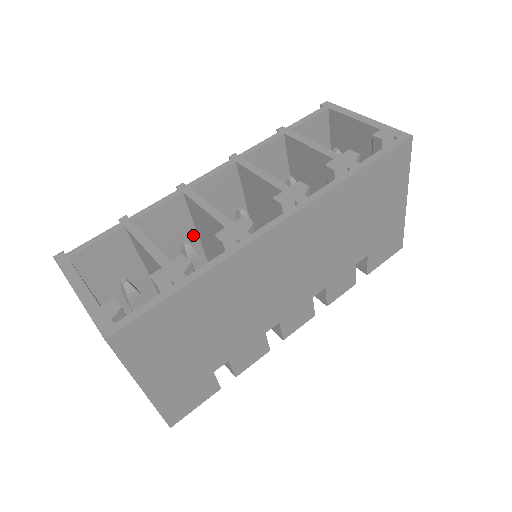
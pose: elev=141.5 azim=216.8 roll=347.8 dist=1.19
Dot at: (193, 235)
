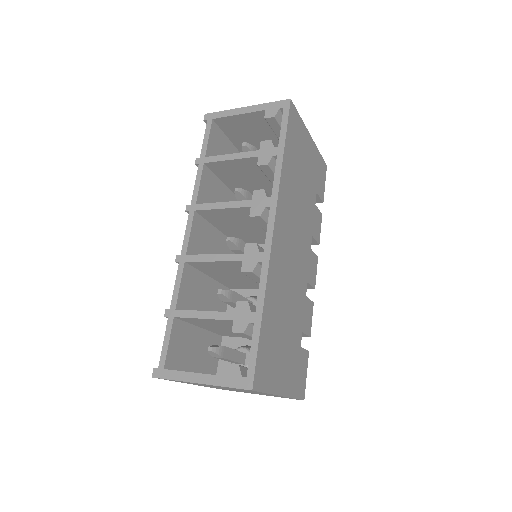
Dot at: (207, 280)
